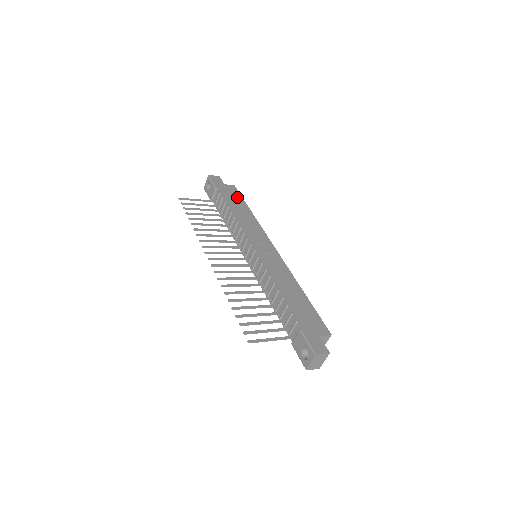
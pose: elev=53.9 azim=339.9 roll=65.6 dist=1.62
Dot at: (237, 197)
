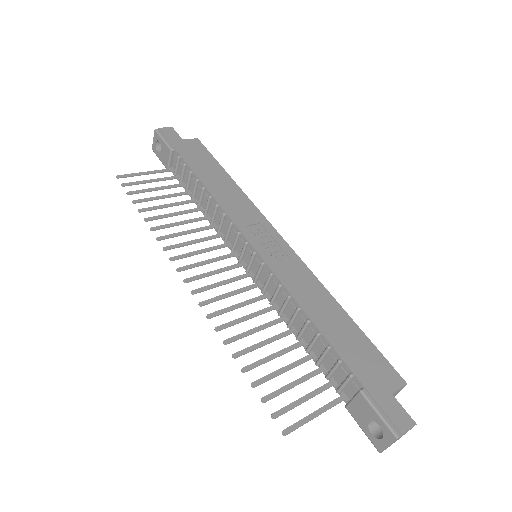
Dot at: (206, 158)
